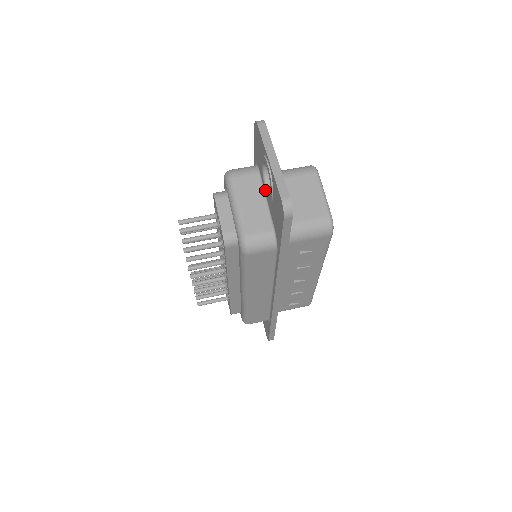
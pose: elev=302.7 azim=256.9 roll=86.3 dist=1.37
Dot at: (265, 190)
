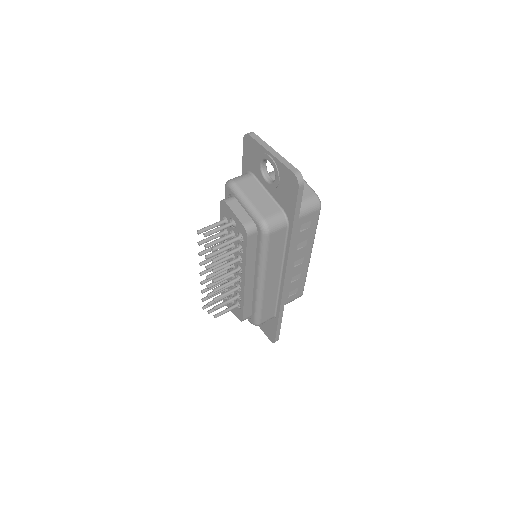
Dot at: (266, 183)
